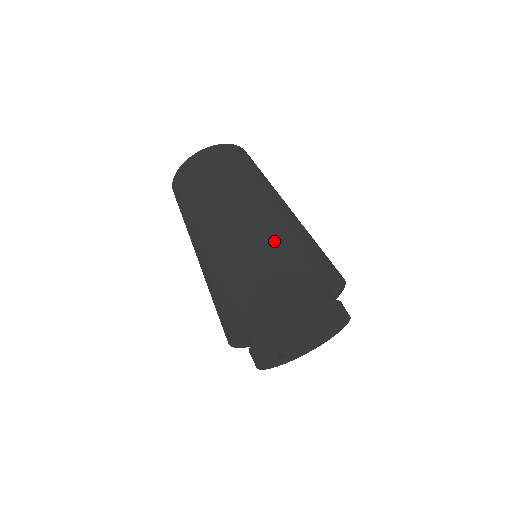
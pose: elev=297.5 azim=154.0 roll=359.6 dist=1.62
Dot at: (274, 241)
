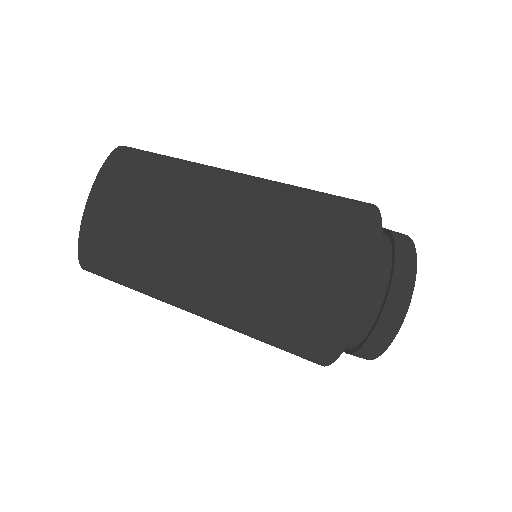
Dot at: (265, 337)
